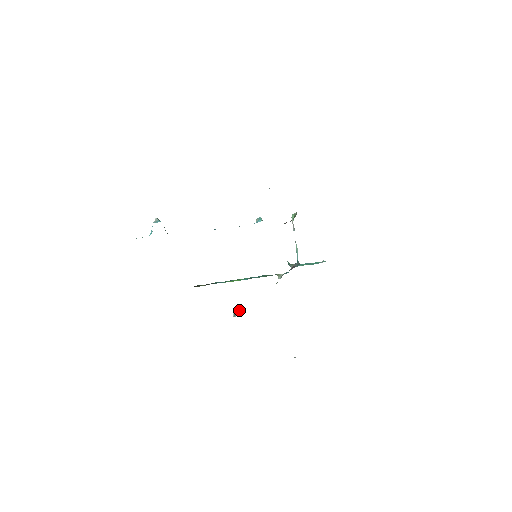
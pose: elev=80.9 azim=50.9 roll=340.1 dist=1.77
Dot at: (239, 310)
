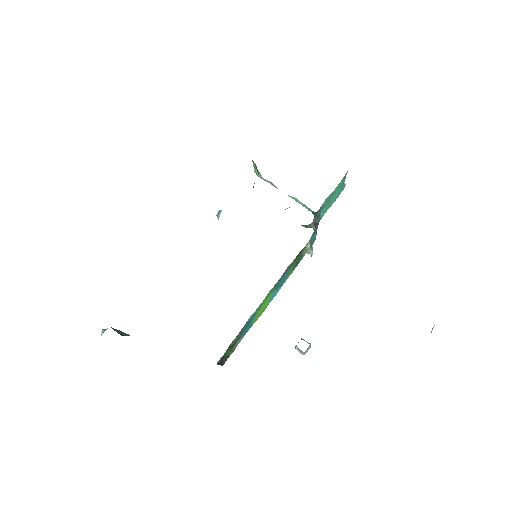
Dot at: occluded
